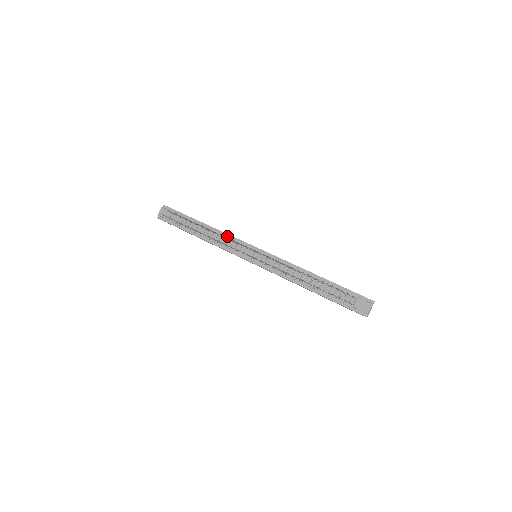
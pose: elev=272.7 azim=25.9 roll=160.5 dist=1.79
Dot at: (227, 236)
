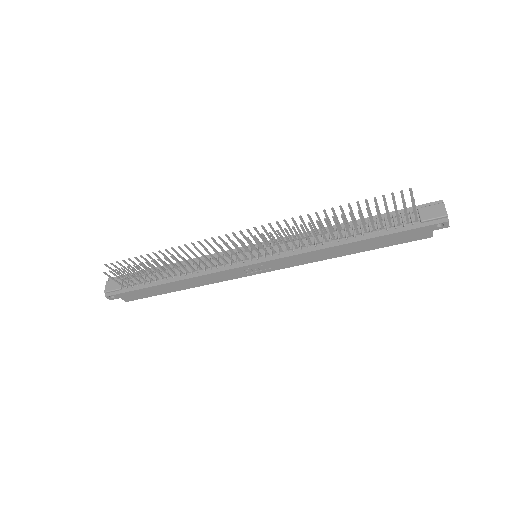
Dot at: occluded
